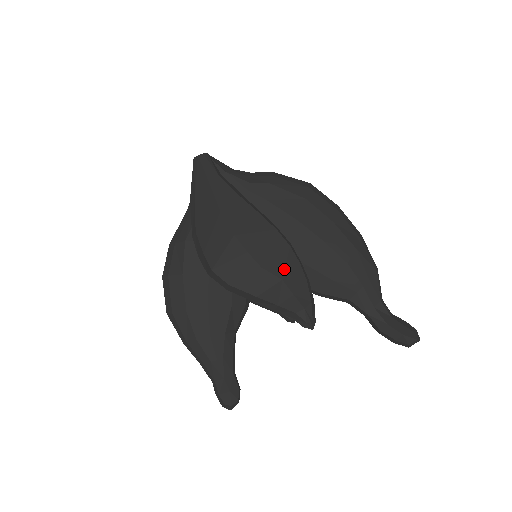
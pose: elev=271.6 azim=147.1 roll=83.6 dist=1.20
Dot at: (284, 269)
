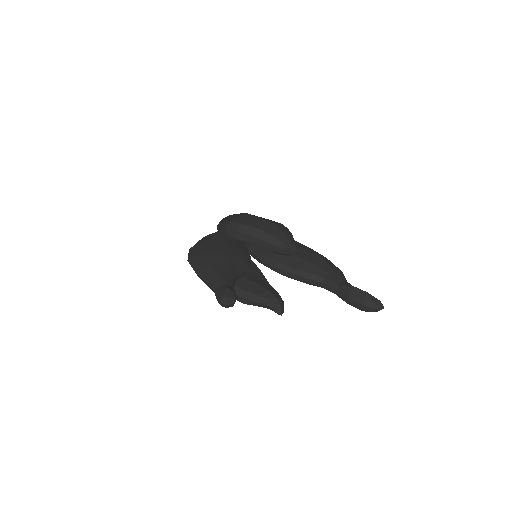
Dot at: (277, 224)
